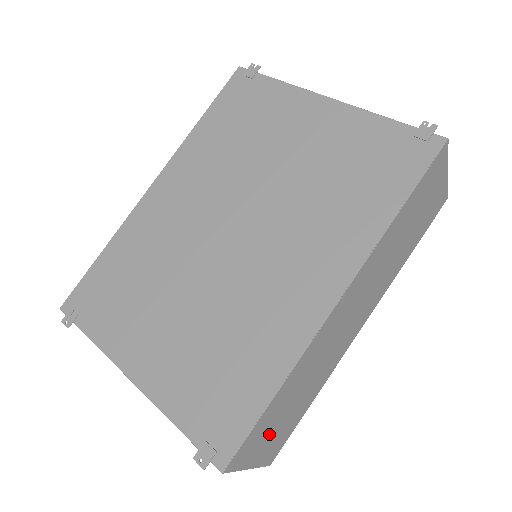
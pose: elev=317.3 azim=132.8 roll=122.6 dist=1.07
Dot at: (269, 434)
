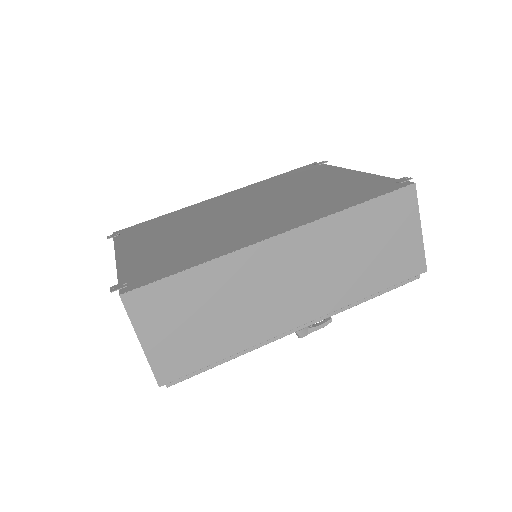
Dot at: (173, 322)
